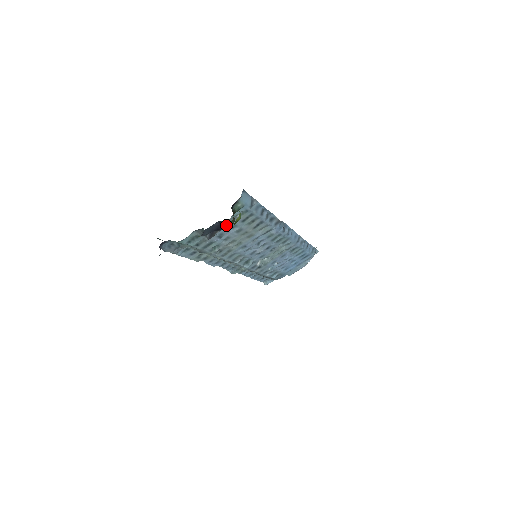
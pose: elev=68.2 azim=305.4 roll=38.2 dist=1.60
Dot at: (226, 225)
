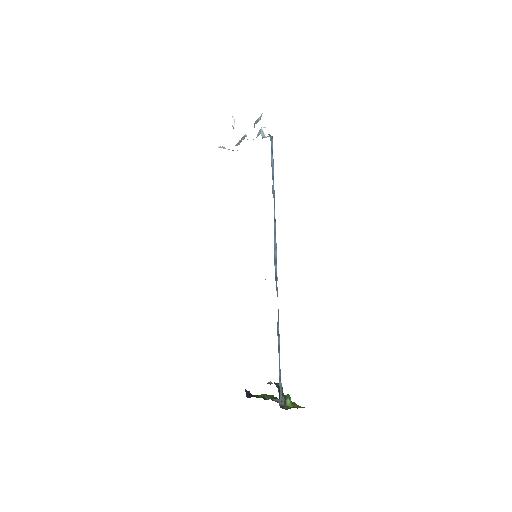
Dot at: occluded
